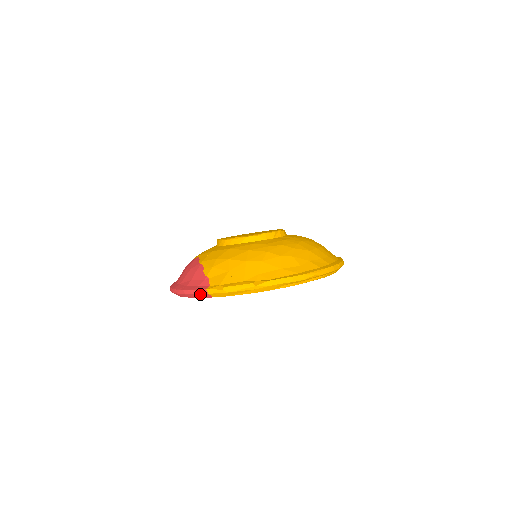
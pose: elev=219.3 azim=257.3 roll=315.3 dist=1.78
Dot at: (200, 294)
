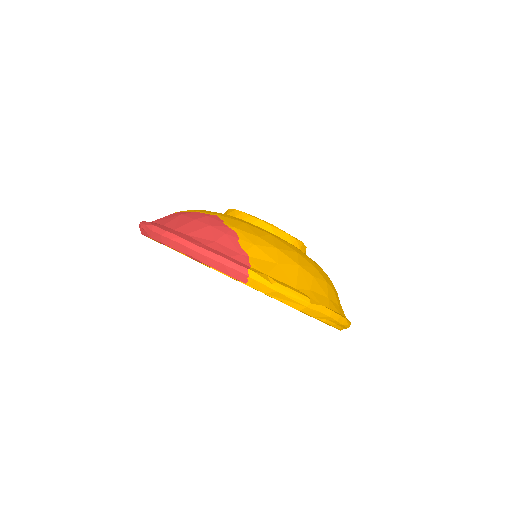
Dot at: (234, 269)
